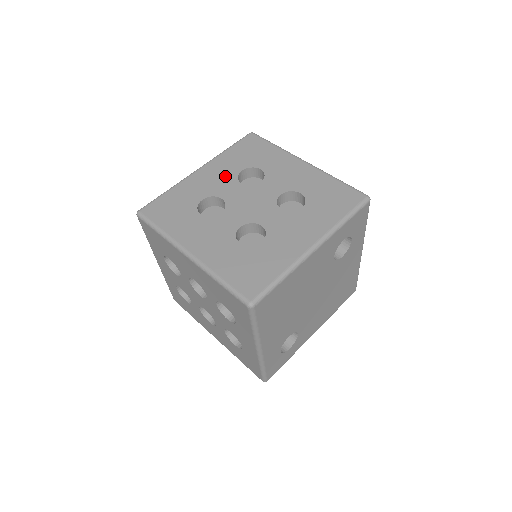
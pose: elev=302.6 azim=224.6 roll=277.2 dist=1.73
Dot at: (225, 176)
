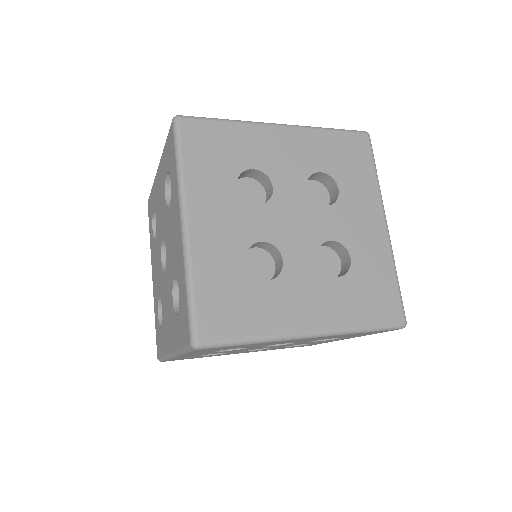
Dot at: (229, 208)
